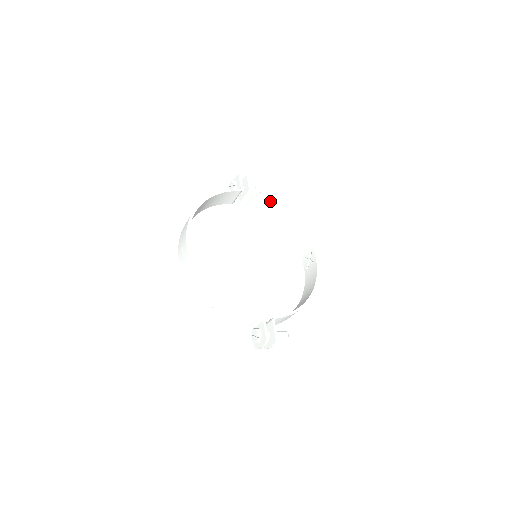
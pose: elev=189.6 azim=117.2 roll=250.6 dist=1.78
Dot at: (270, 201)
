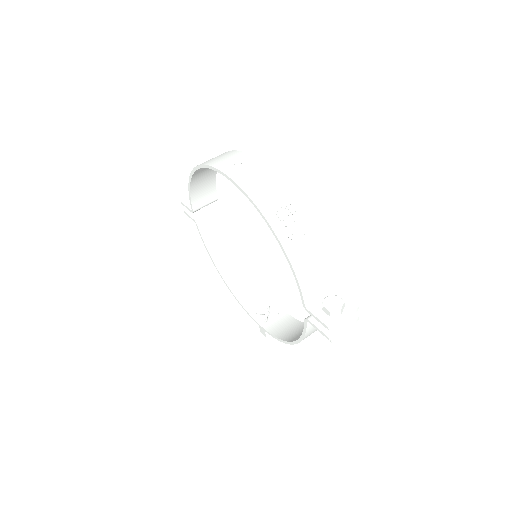
Dot at: (227, 235)
